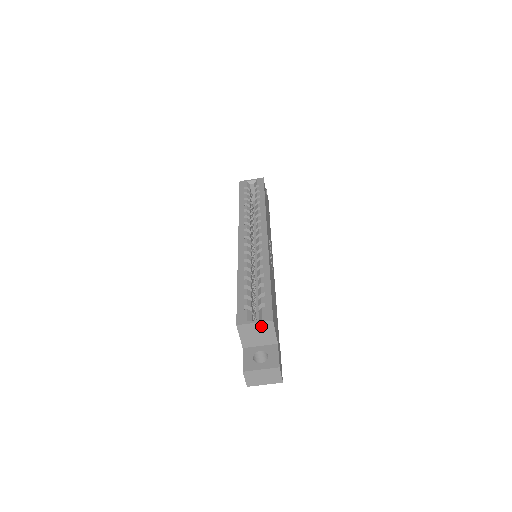
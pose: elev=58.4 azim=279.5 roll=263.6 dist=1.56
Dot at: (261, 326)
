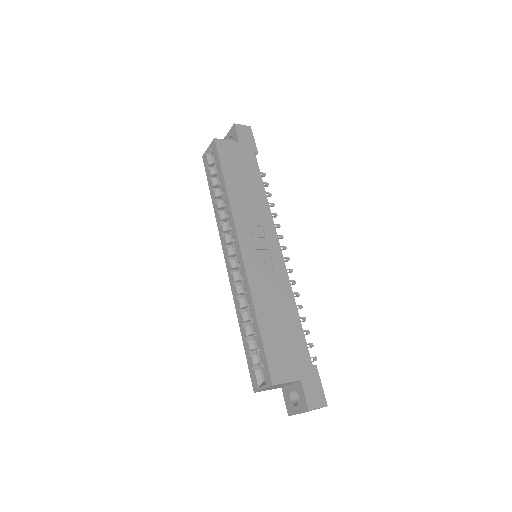
Dot at: (270, 387)
